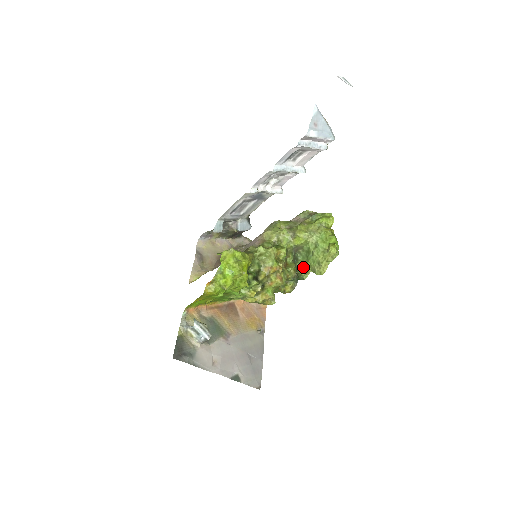
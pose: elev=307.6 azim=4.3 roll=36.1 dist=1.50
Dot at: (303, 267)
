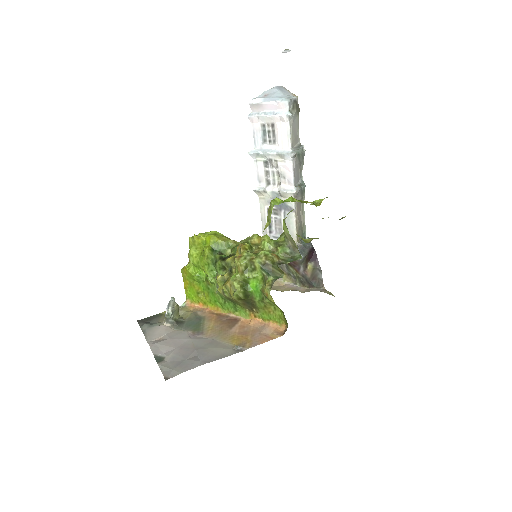
Dot at: occluded
